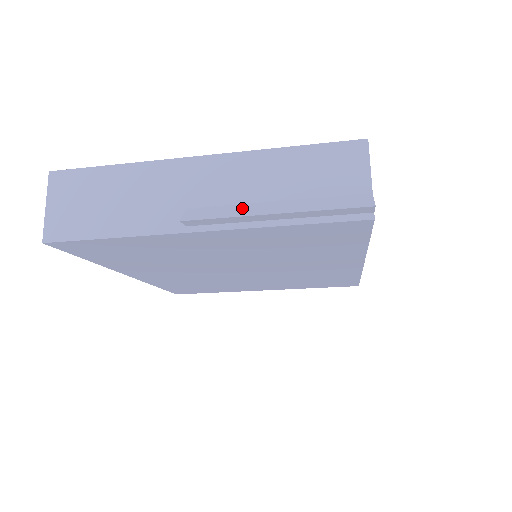
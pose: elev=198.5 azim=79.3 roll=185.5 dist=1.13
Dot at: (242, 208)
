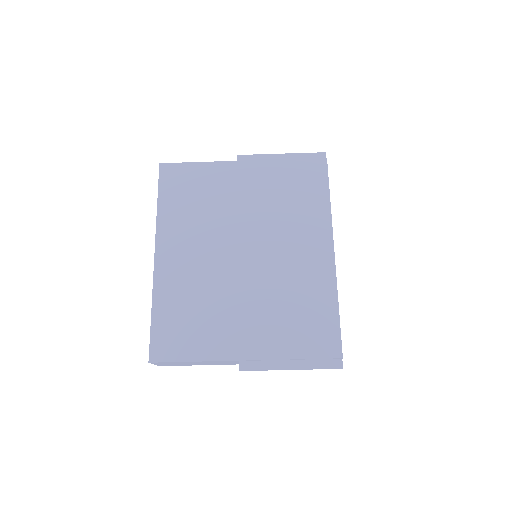
Dot at: occluded
